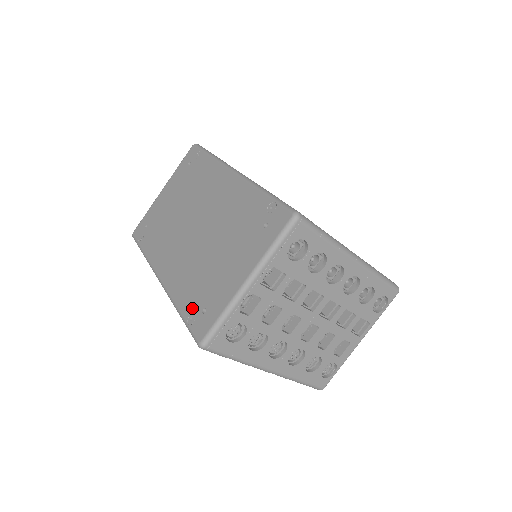
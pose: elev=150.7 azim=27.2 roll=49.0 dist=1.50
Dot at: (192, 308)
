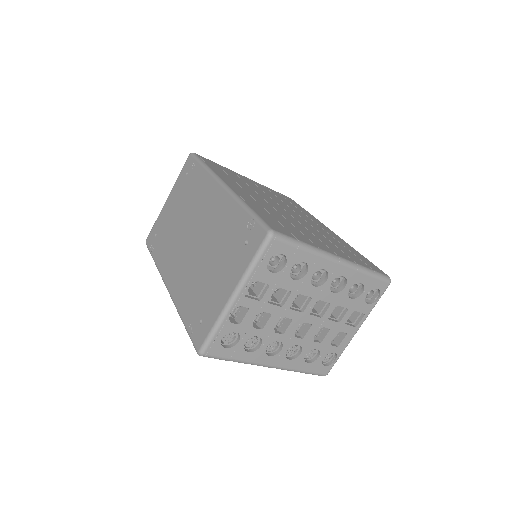
Dot at: (192, 318)
